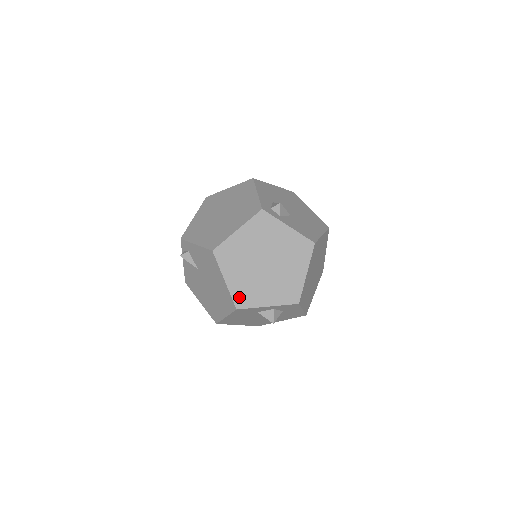
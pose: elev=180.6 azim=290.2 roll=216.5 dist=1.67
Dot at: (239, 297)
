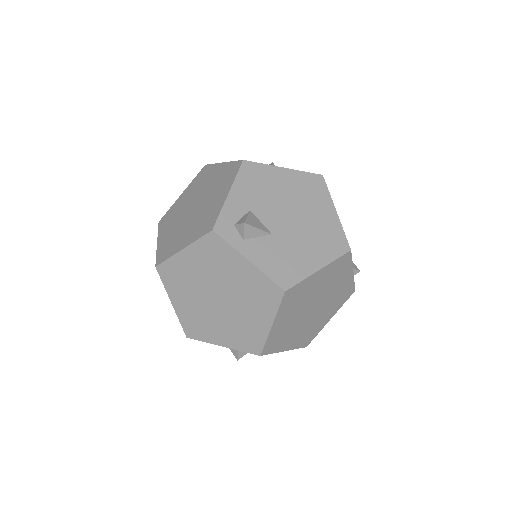
Dot at: (189, 325)
